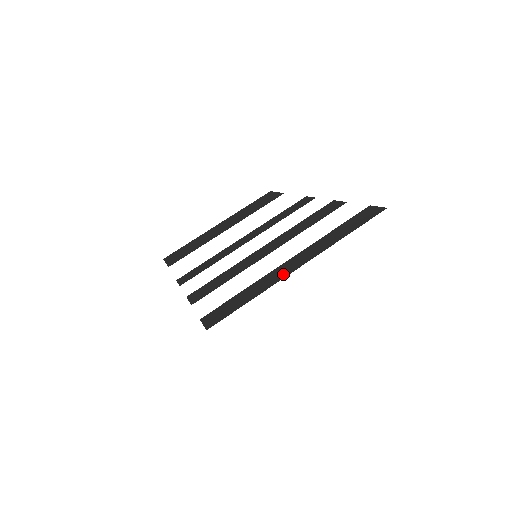
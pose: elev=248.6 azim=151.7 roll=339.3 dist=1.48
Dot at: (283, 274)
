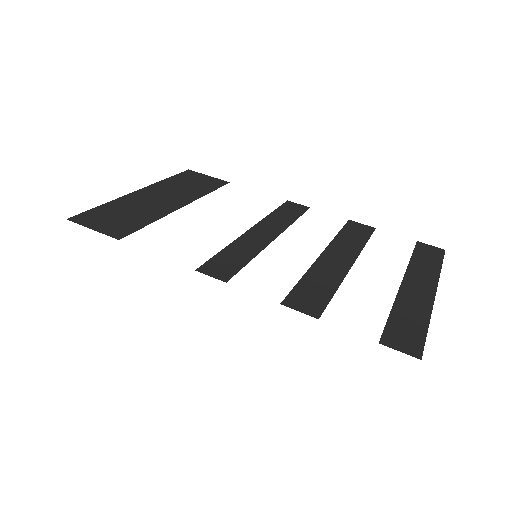
Dot at: (425, 298)
